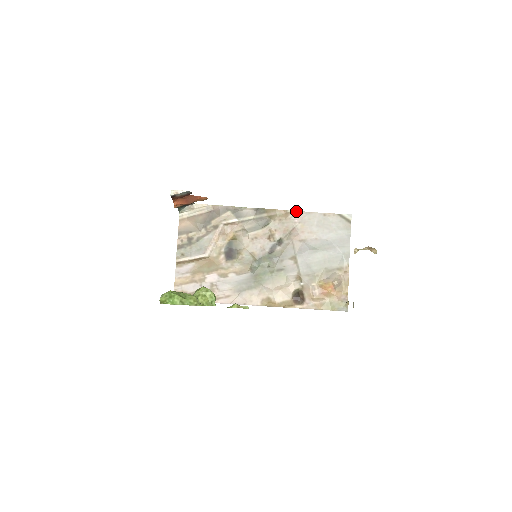
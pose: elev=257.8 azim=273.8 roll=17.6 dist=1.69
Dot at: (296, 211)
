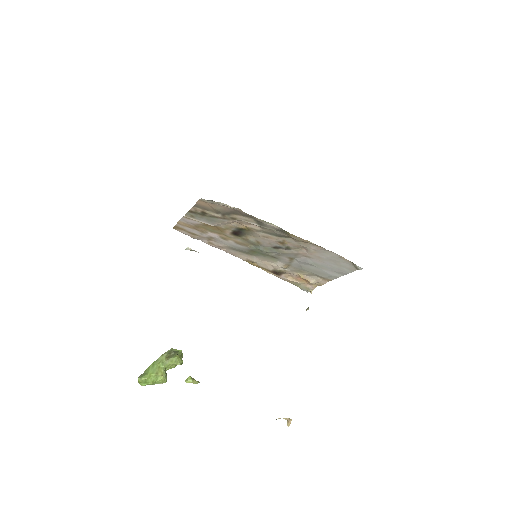
Dot at: (317, 245)
